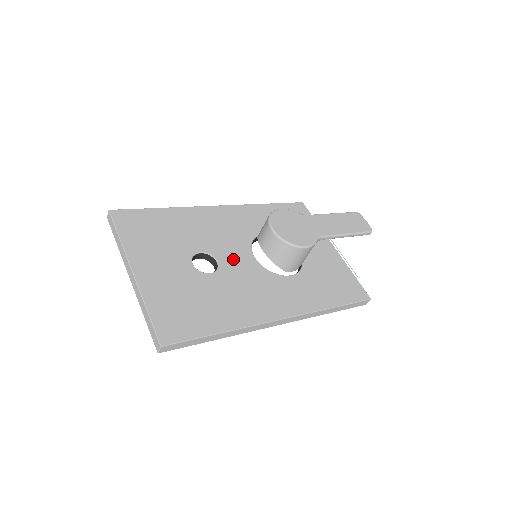
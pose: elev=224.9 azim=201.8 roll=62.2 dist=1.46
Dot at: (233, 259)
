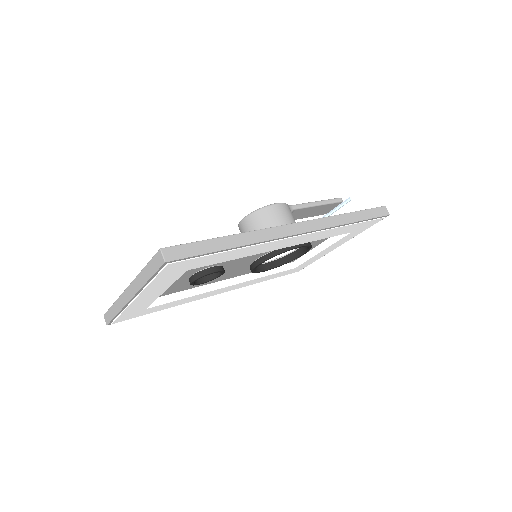
Dot at: occluded
